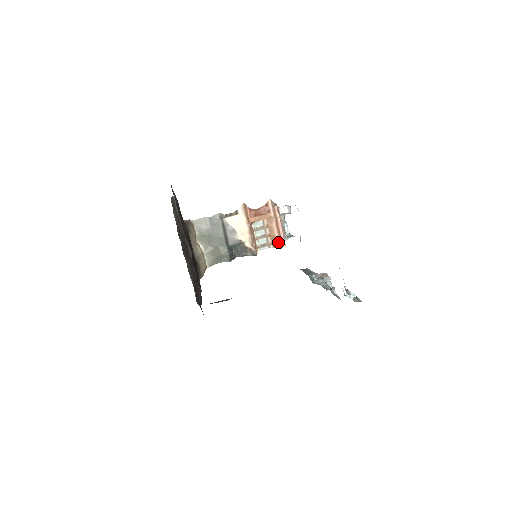
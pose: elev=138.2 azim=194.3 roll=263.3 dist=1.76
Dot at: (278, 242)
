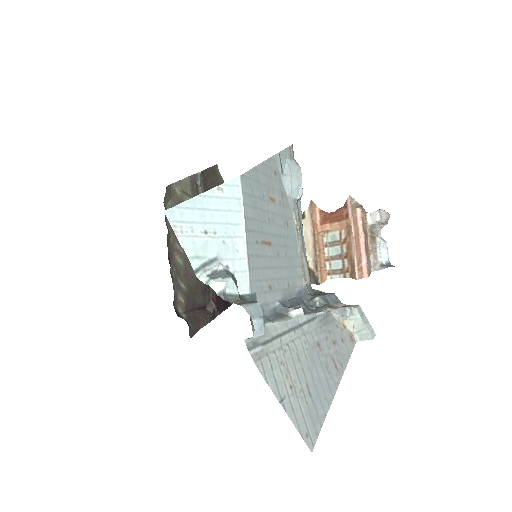
Dot at: (354, 267)
